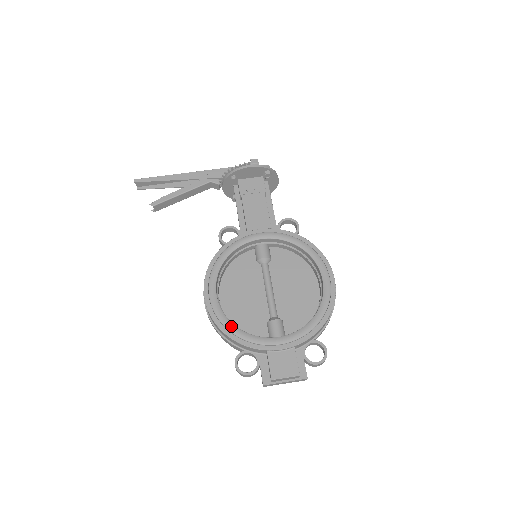
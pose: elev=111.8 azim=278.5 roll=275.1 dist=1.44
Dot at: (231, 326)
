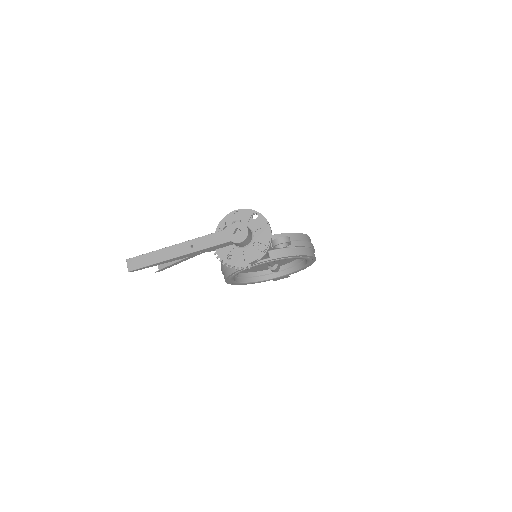
Dot at: occluded
